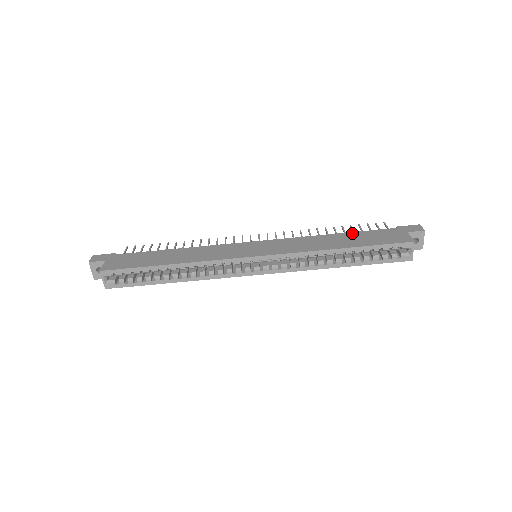
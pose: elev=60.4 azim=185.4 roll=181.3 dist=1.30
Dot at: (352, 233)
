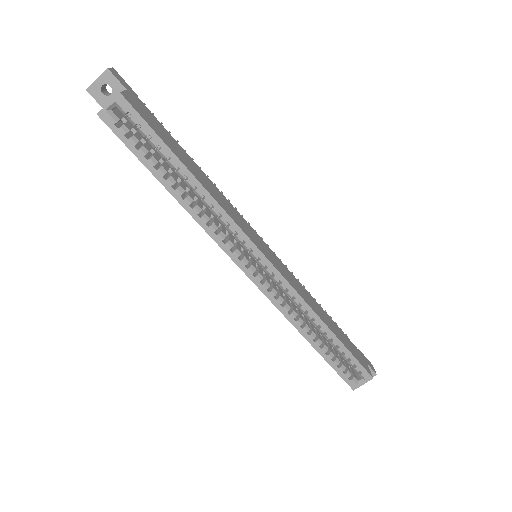
Dot at: (333, 321)
